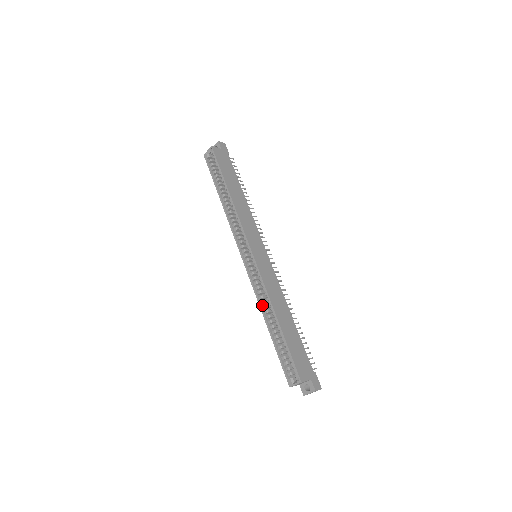
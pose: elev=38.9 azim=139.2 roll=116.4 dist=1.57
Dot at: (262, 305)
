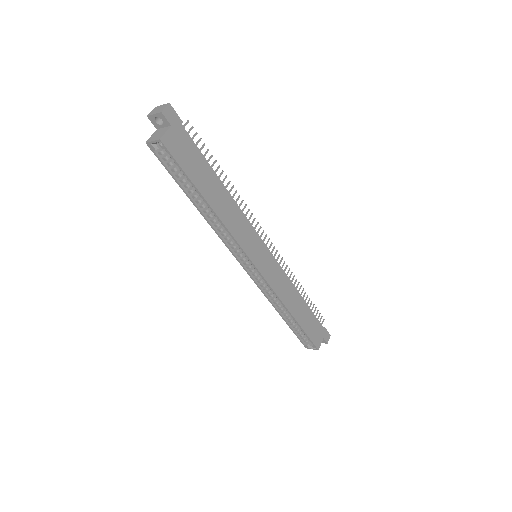
Dot at: (272, 301)
